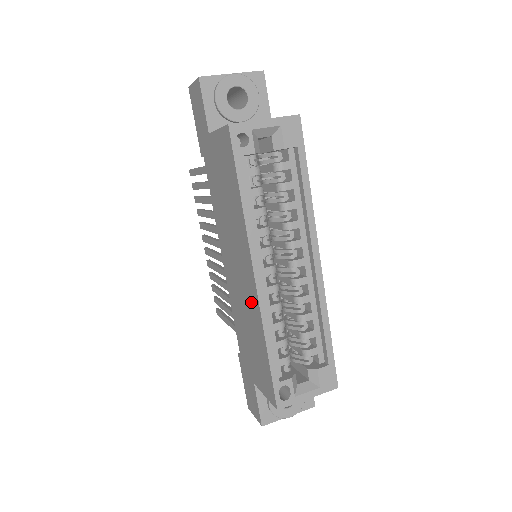
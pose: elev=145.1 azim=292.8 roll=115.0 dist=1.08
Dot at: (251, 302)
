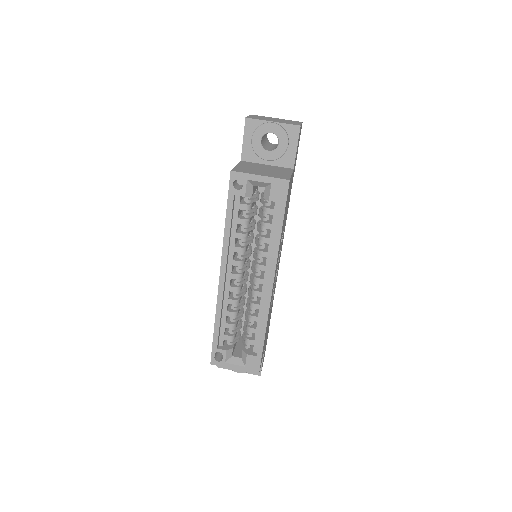
Dot at: occluded
